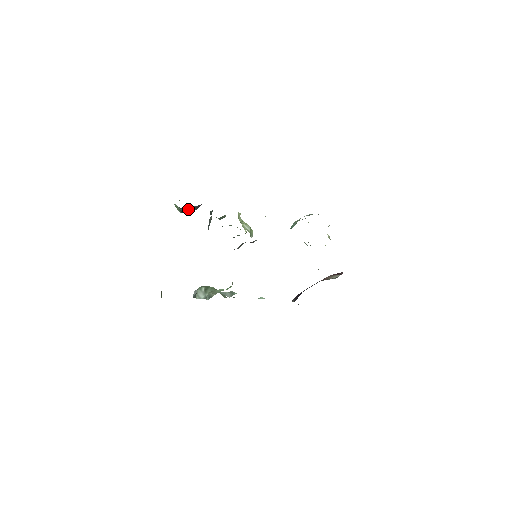
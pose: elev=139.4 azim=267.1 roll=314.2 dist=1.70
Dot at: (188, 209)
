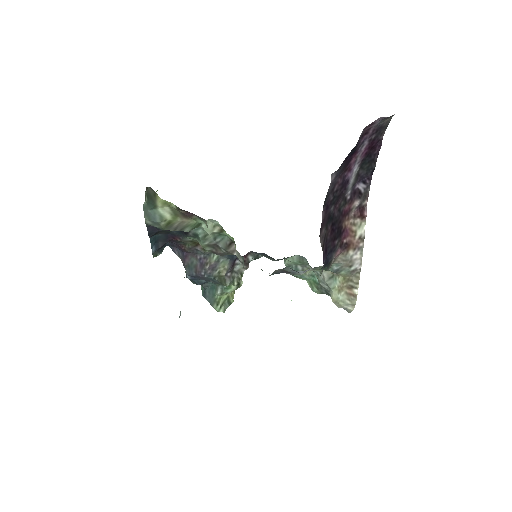
Dot at: occluded
